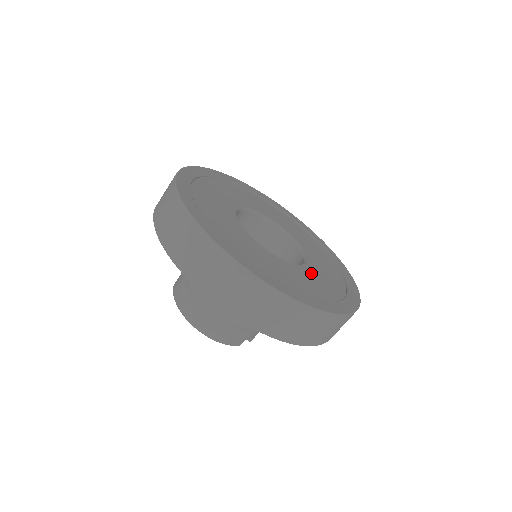
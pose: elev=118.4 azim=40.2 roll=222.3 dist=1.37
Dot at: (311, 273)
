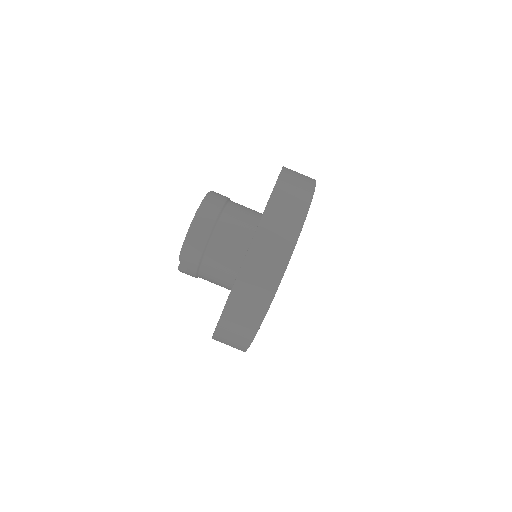
Dot at: occluded
